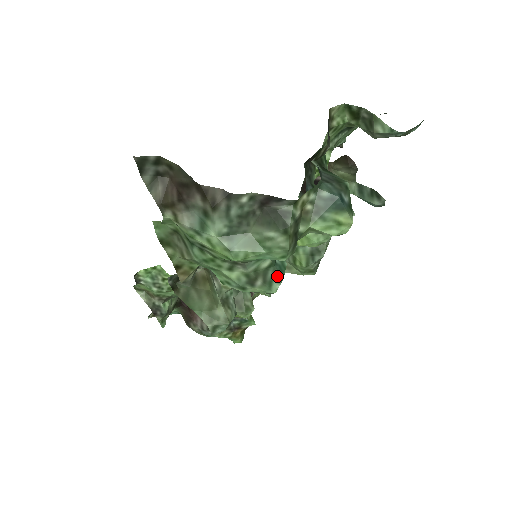
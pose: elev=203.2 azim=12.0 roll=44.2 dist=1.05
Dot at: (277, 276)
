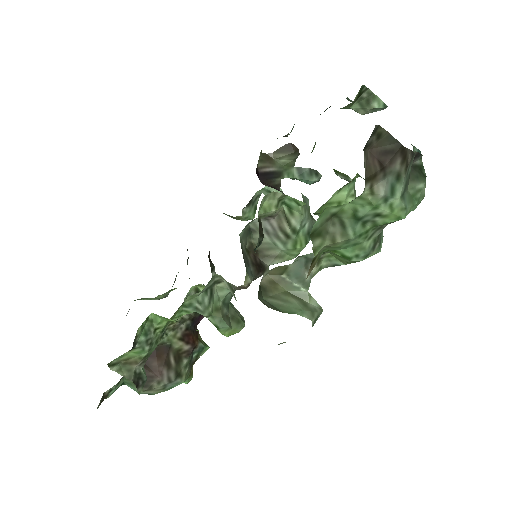
Dot at: (382, 235)
